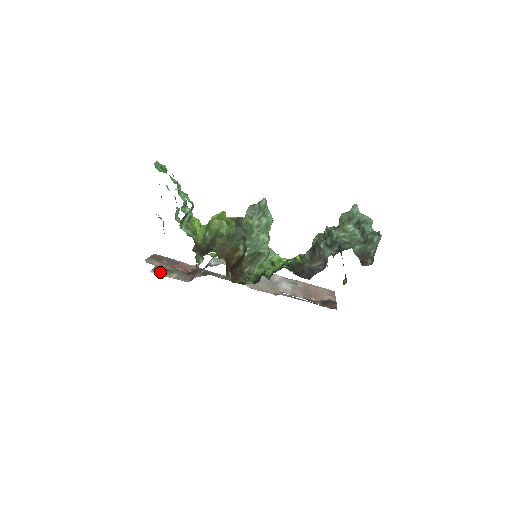
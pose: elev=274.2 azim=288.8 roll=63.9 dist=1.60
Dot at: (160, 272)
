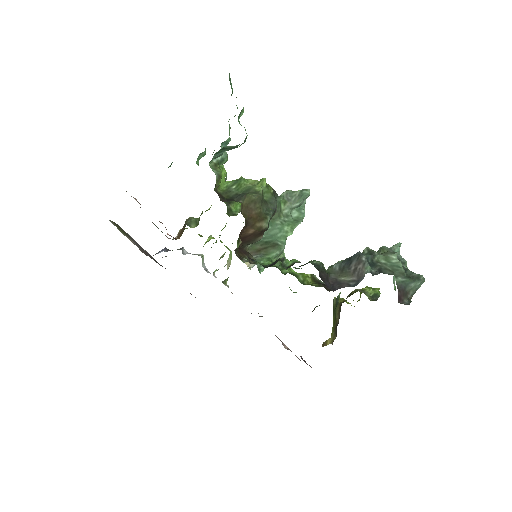
Dot at: (117, 227)
